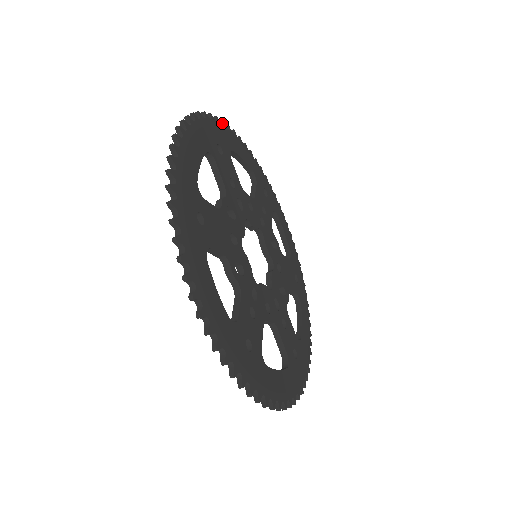
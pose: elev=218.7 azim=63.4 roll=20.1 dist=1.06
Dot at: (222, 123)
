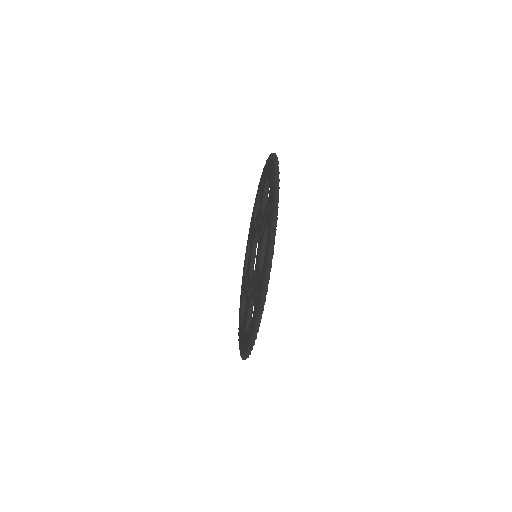
Dot at: occluded
